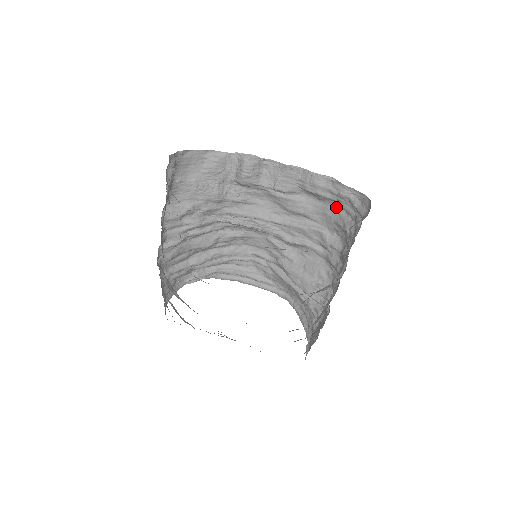
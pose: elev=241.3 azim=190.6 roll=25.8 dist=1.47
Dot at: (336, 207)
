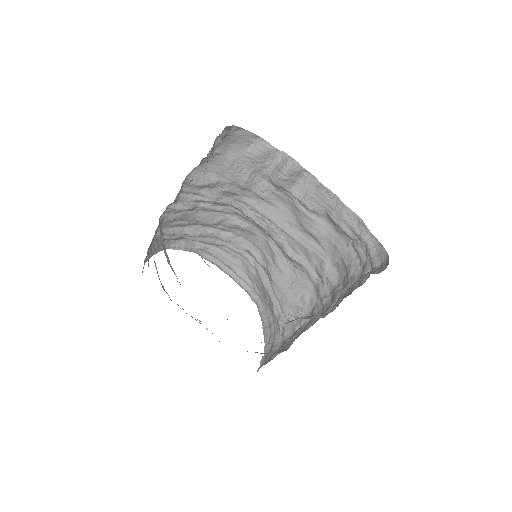
Dot at: (349, 245)
